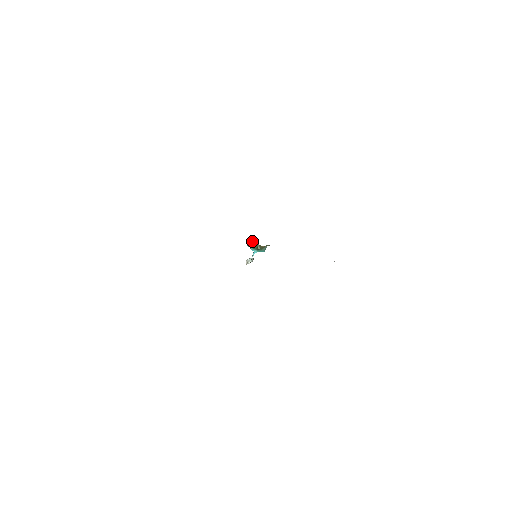
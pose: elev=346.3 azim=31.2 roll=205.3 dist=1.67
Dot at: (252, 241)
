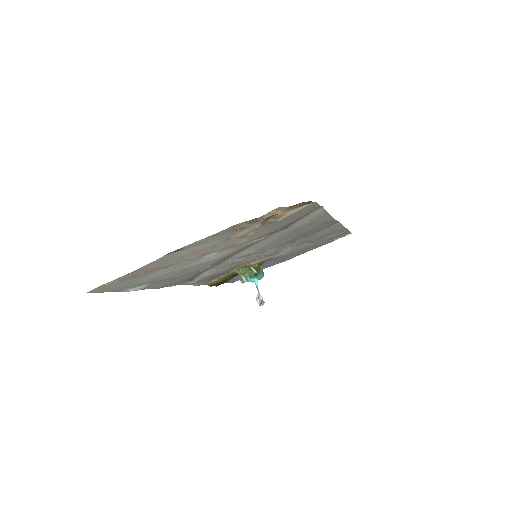
Dot at: (242, 272)
